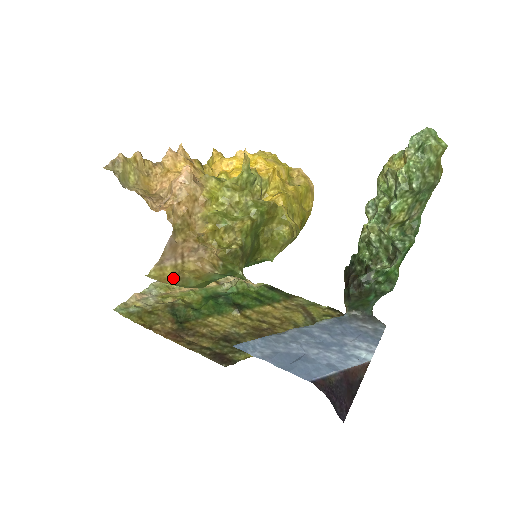
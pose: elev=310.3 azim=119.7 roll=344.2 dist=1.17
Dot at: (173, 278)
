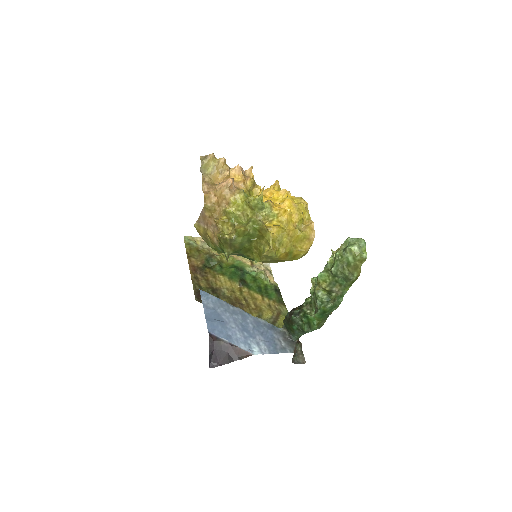
Dot at: (203, 235)
